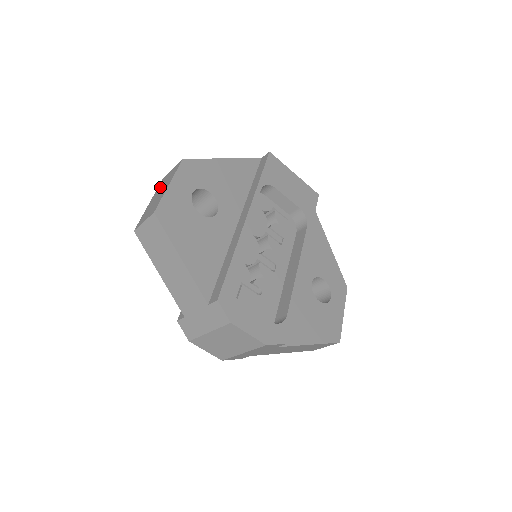
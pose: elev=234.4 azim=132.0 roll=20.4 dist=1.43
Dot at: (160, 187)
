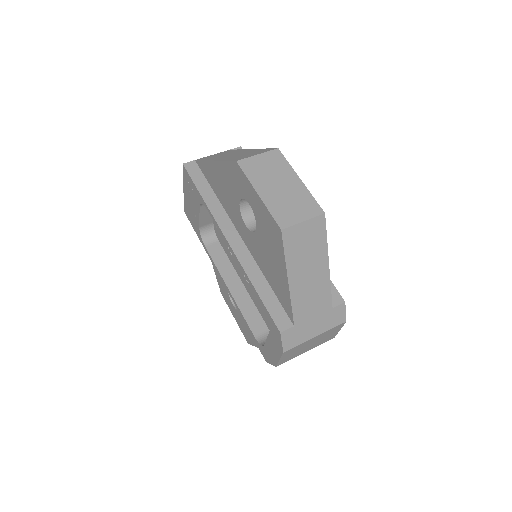
Dot at: (261, 175)
